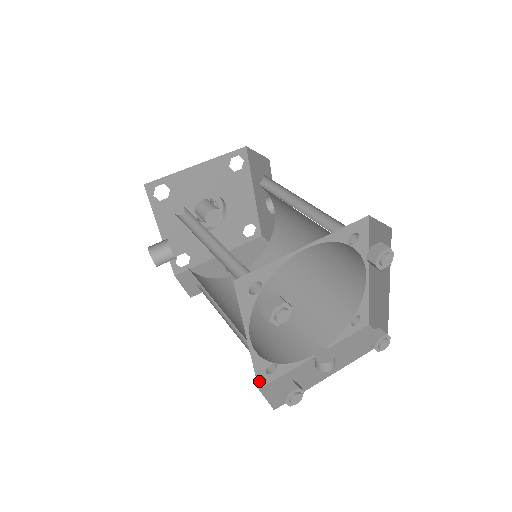
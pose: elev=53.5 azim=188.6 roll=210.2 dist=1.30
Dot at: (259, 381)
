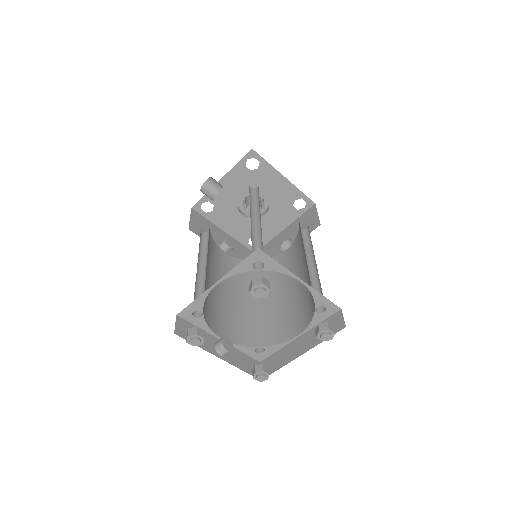
Dot at: (184, 311)
